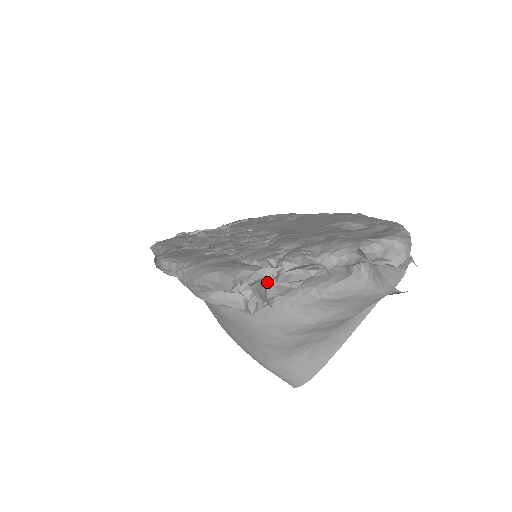
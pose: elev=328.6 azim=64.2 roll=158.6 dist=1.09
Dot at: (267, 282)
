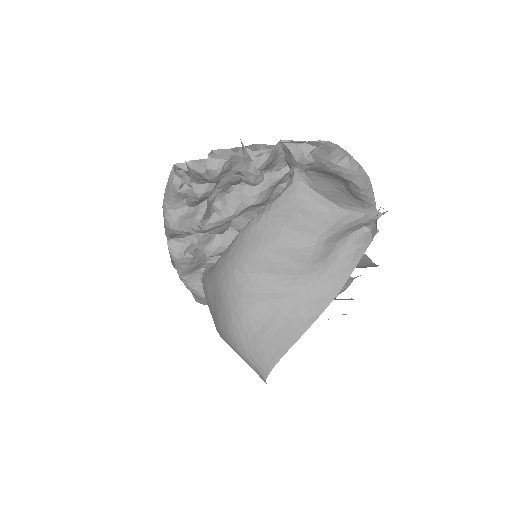
Dot at: occluded
